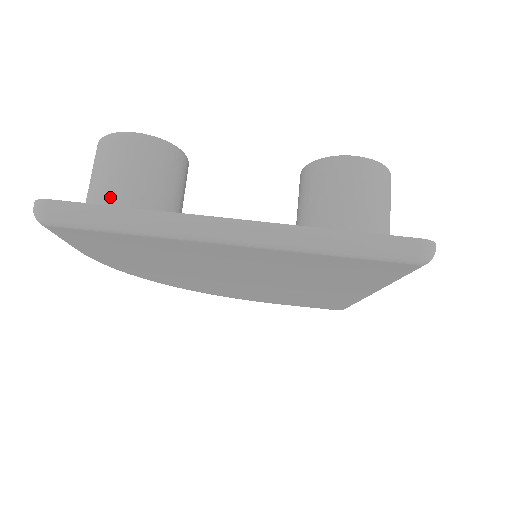
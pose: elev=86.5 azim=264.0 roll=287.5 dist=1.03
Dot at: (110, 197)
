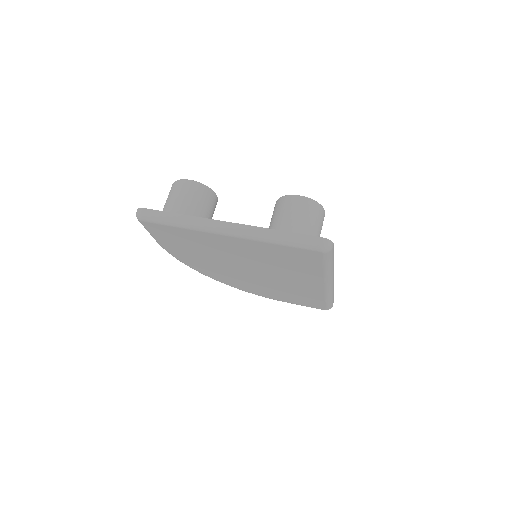
Dot at: (172, 209)
